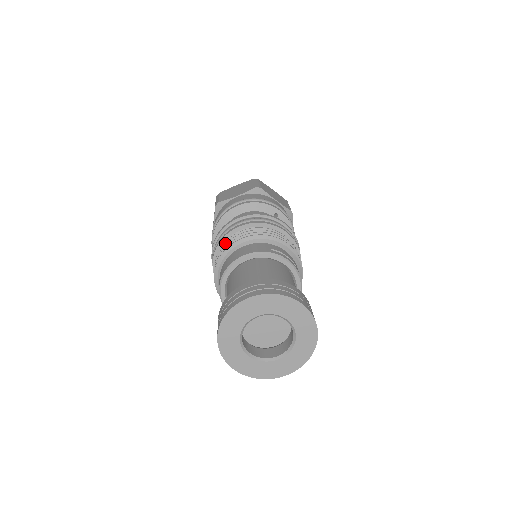
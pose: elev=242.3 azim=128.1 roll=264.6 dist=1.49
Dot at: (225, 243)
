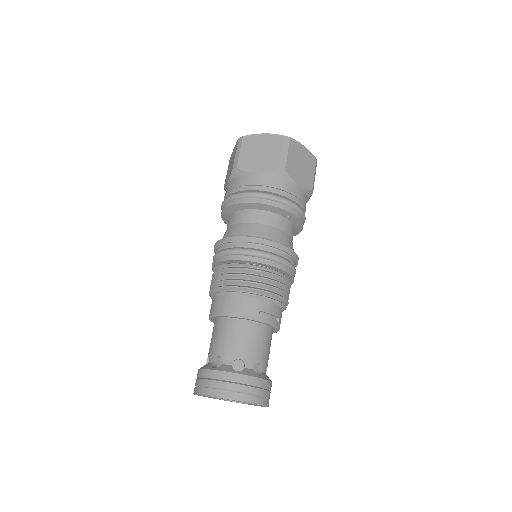
Dot at: (224, 270)
